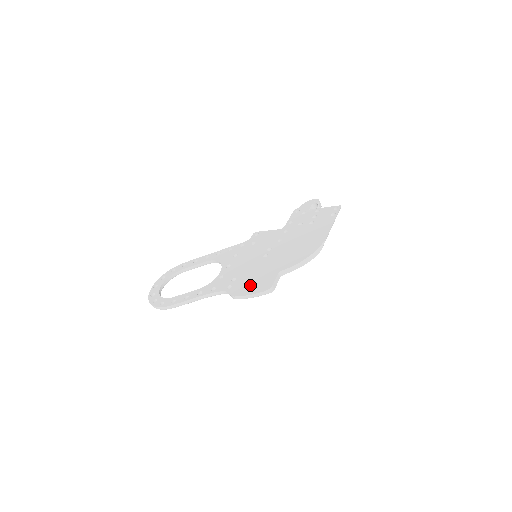
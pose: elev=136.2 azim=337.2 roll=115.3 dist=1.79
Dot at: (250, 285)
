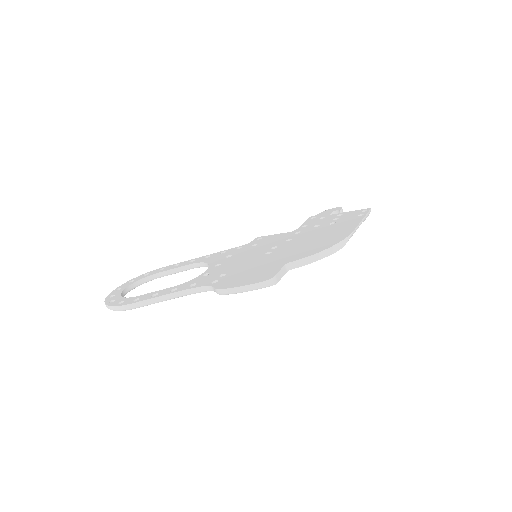
Dot at: (244, 277)
